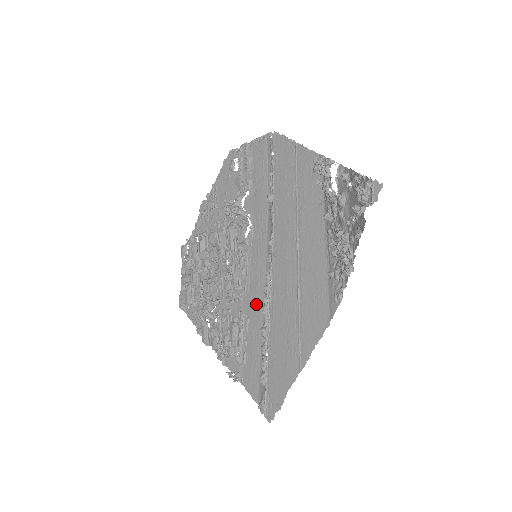
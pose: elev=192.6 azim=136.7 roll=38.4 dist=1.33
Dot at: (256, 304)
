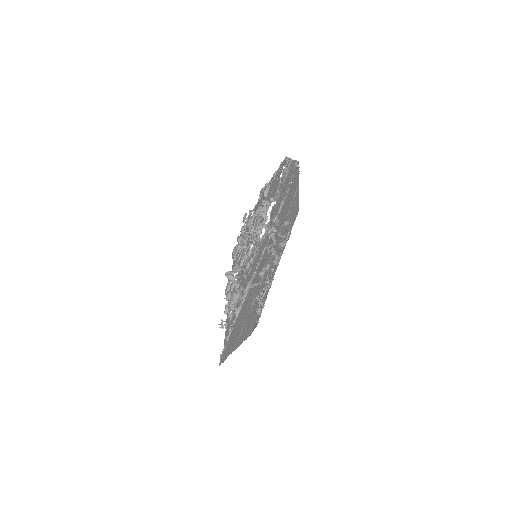
Dot at: occluded
